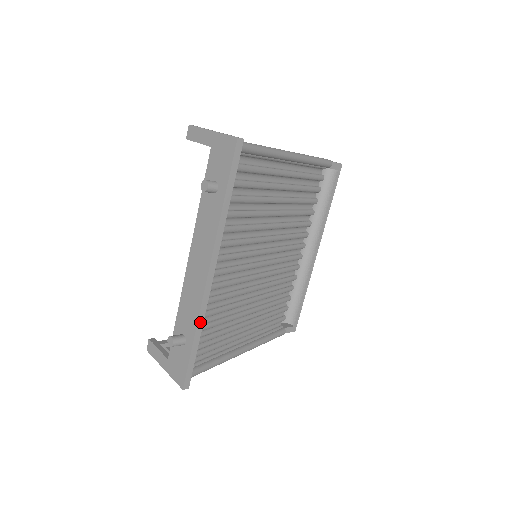
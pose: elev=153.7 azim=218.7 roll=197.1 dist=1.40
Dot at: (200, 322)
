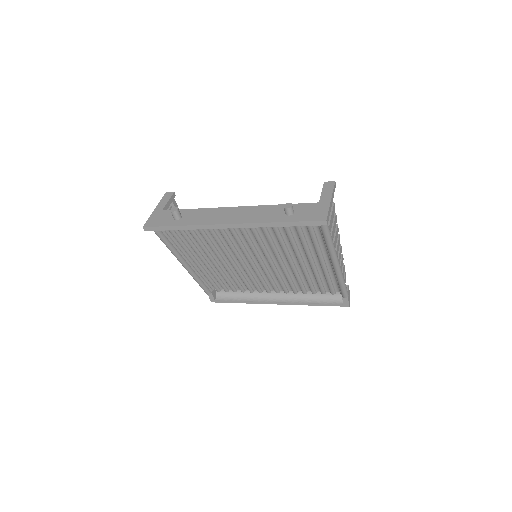
Dot at: (193, 227)
